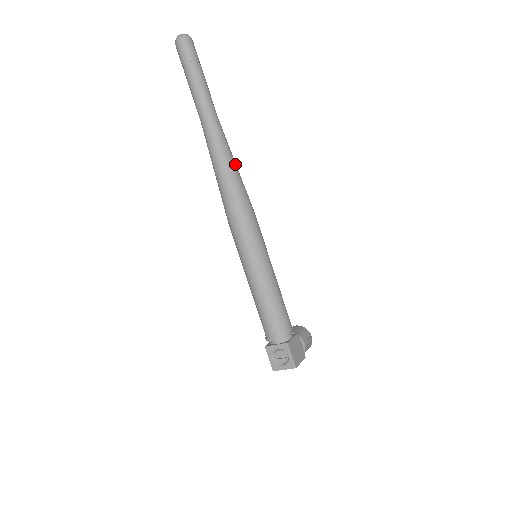
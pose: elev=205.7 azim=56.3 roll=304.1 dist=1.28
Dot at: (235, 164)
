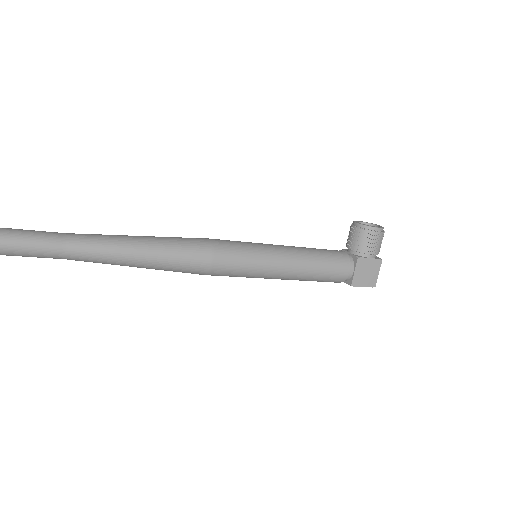
Dot at: (141, 254)
